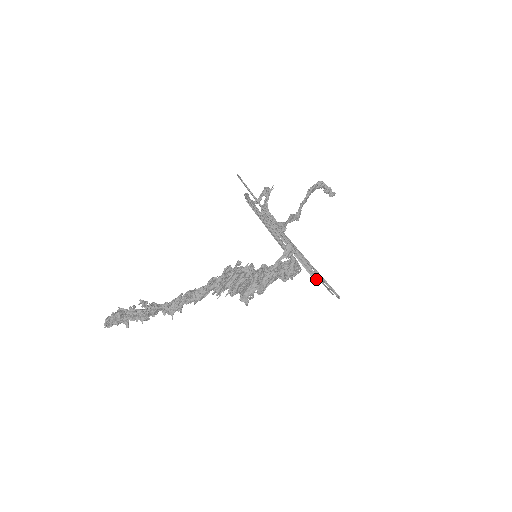
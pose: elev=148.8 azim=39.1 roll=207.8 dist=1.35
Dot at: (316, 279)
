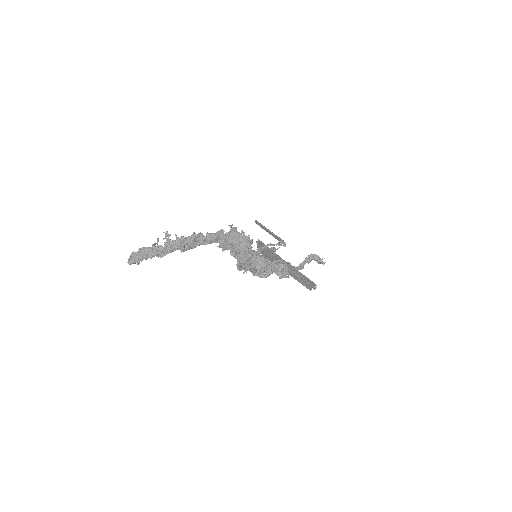
Dot at: (299, 277)
